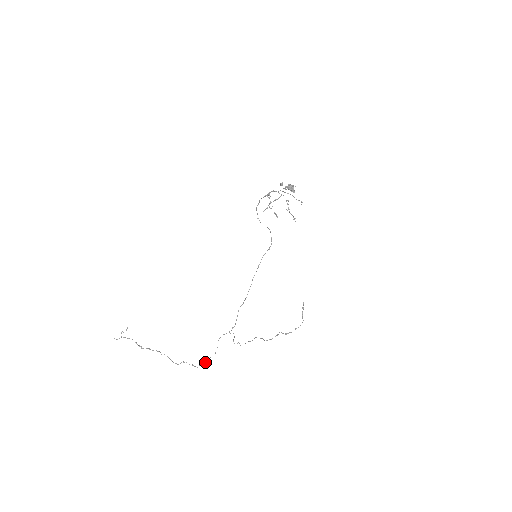
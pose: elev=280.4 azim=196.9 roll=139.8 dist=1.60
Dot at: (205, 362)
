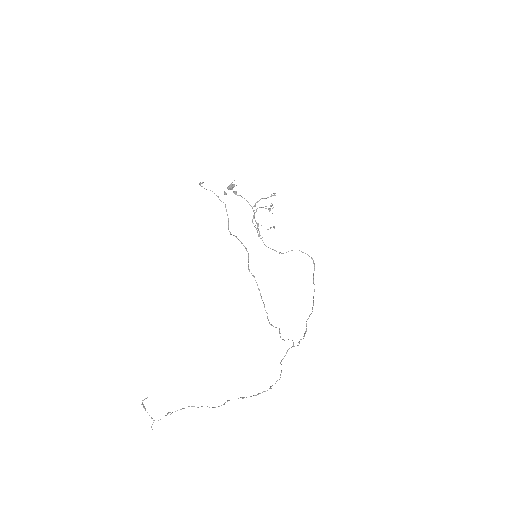
Dot at: (267, 390)
